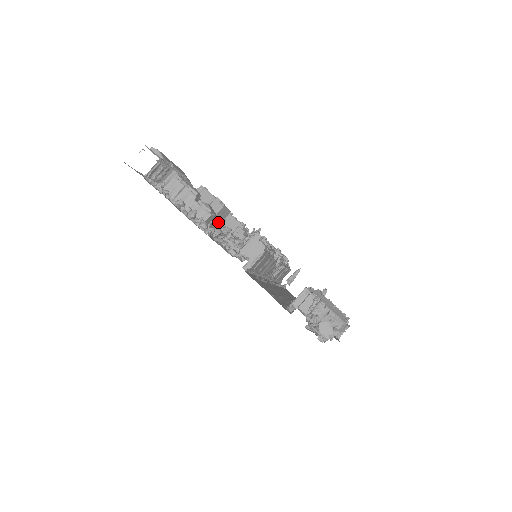
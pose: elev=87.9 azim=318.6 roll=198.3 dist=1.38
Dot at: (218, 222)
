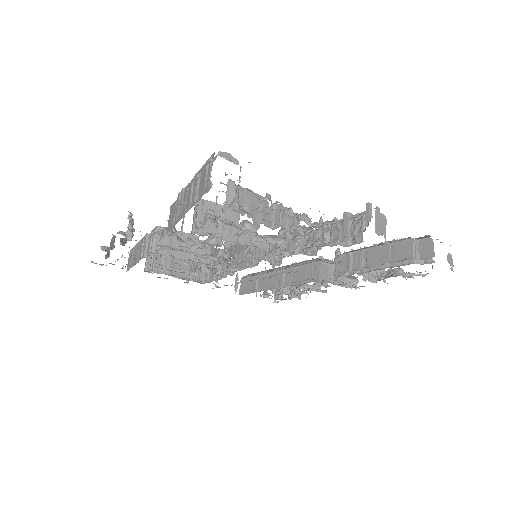
Dot at: occluded
